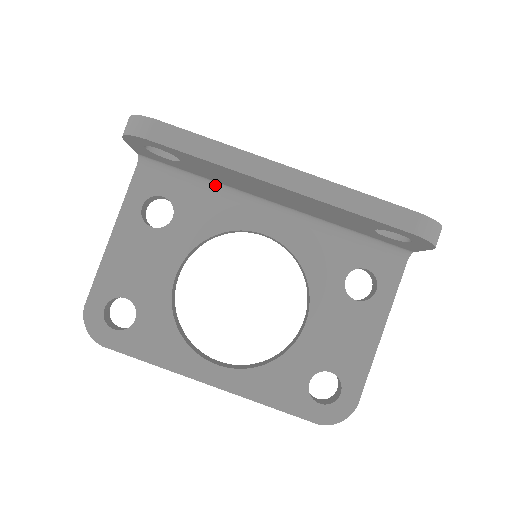
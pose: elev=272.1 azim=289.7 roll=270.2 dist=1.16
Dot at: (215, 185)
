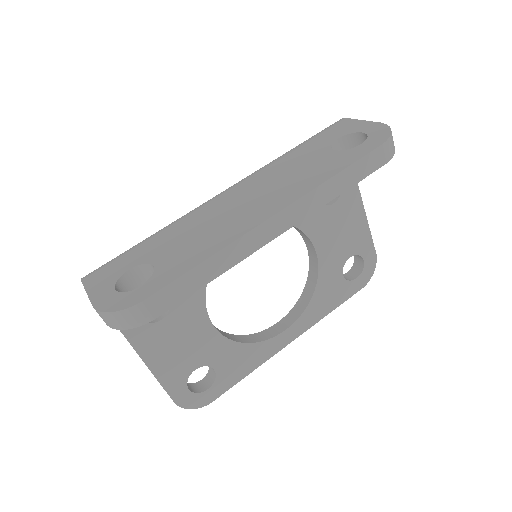
Dot at: occluded
